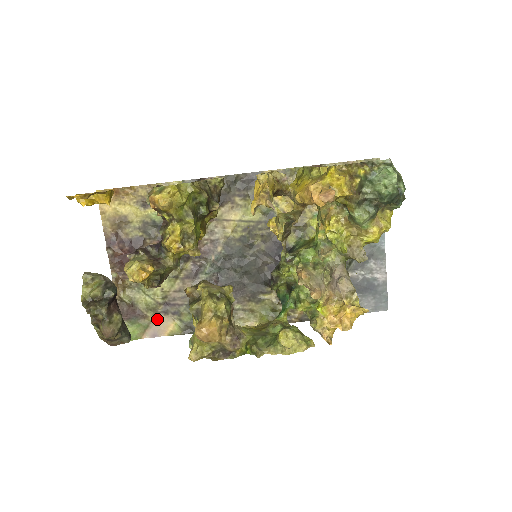
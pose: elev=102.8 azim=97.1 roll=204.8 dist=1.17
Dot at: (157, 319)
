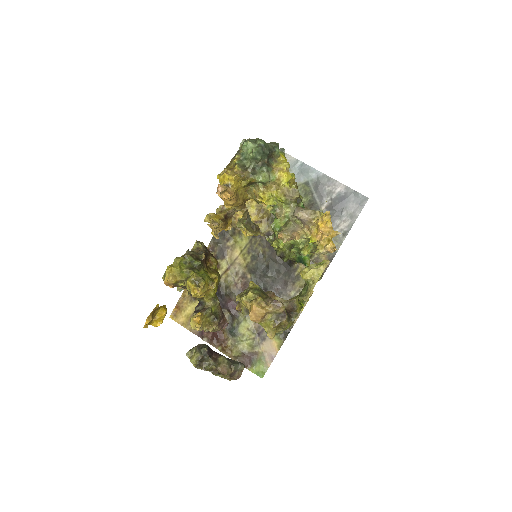
Dot at: (264, 348)
